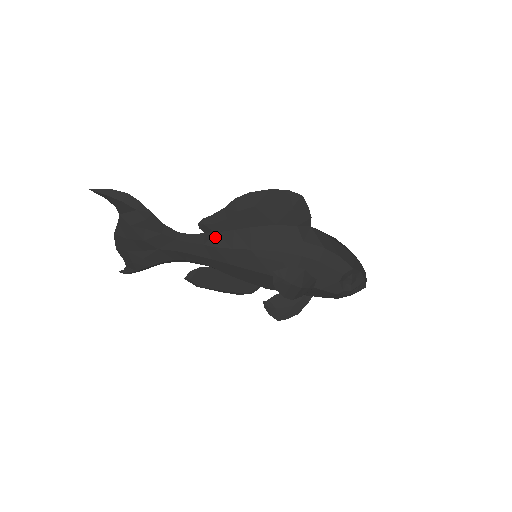
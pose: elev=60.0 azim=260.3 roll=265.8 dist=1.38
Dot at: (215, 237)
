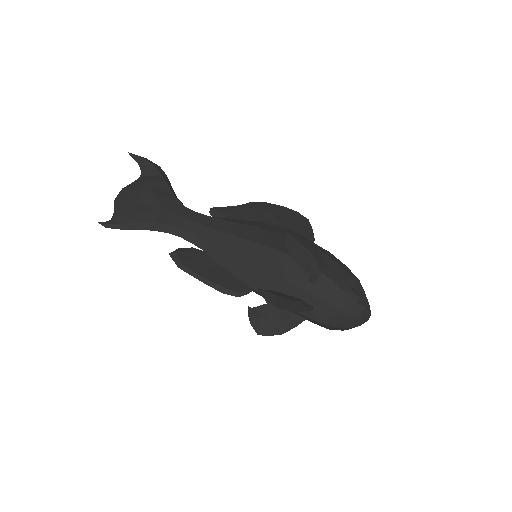
Dot at: (224, 218)
